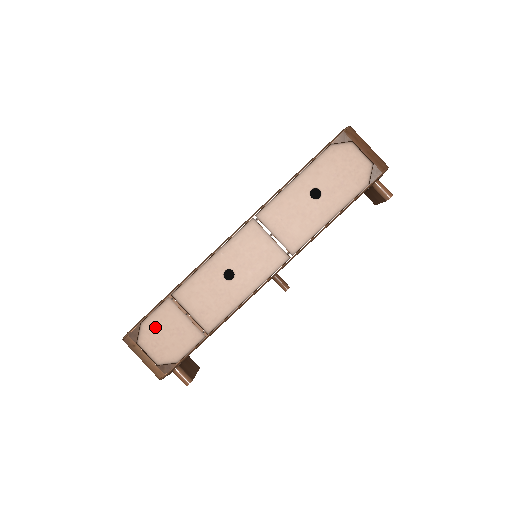
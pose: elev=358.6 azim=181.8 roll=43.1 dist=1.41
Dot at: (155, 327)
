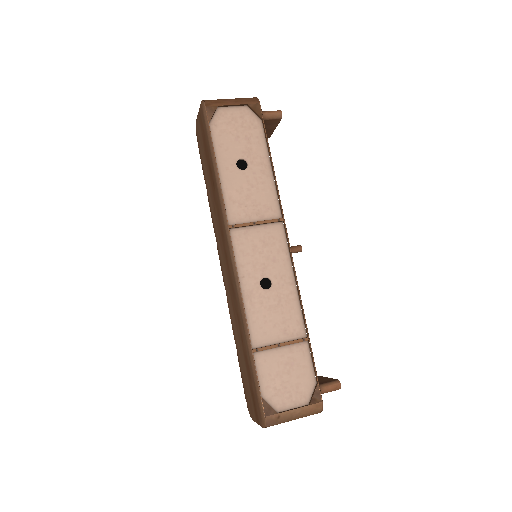
Dot at: (272, 385)
